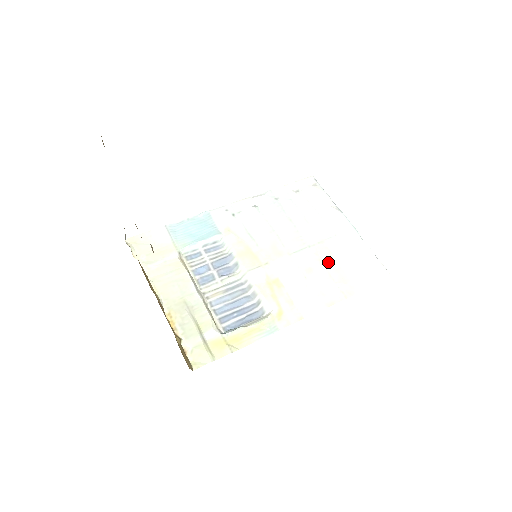
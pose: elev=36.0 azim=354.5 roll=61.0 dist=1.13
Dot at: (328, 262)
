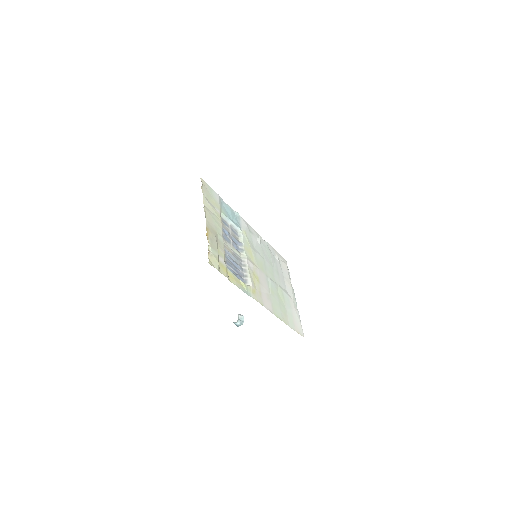
Dot at: (281, 299)
